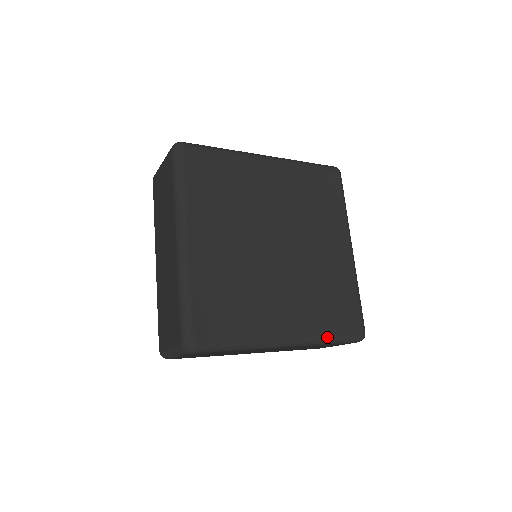
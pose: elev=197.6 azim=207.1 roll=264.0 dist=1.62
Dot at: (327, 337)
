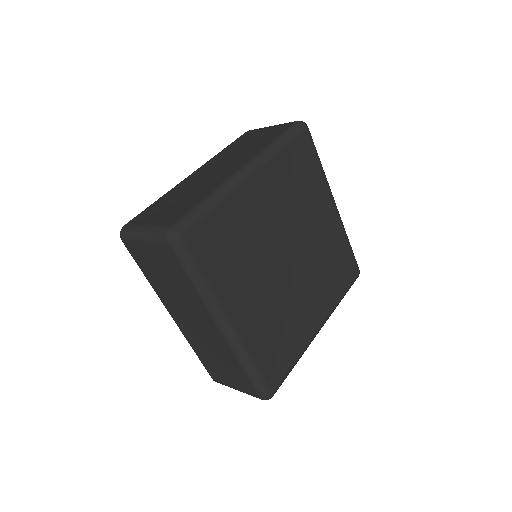
Dot at: occluded
